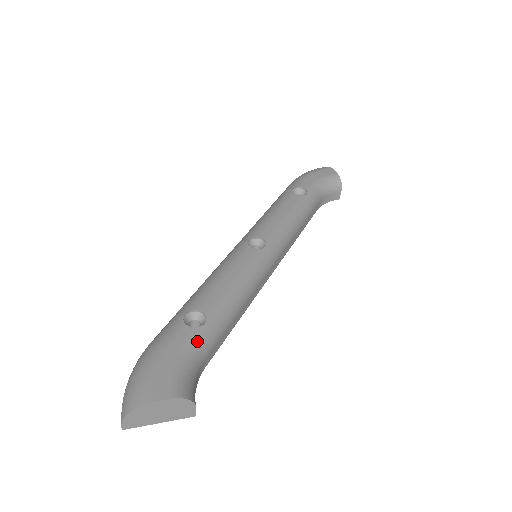
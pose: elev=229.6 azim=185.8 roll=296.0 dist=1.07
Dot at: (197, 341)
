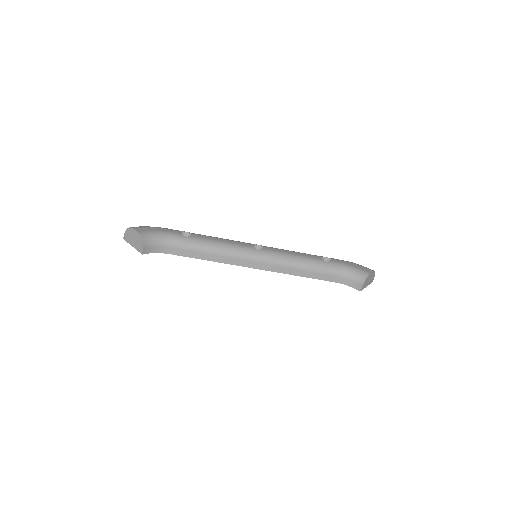
Dot at: (174, 236)
